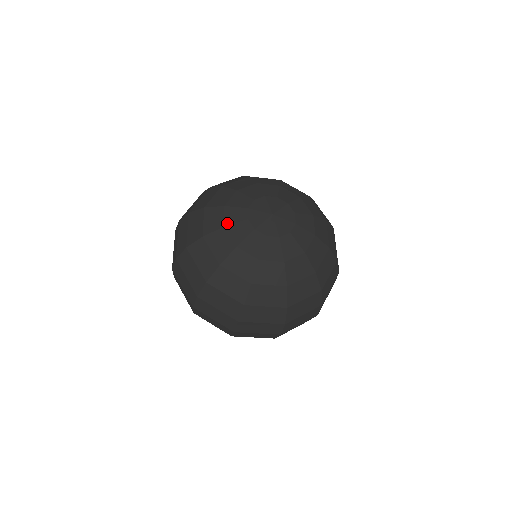
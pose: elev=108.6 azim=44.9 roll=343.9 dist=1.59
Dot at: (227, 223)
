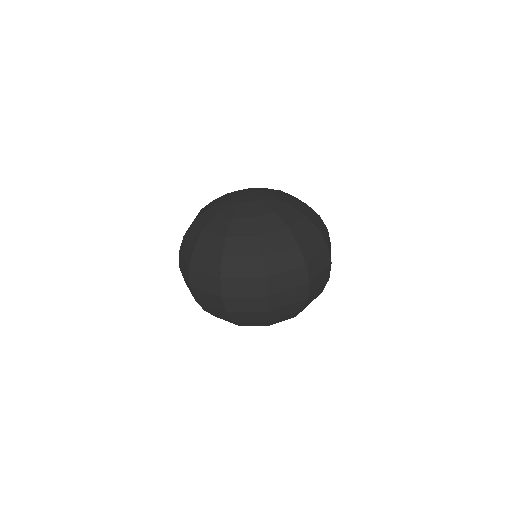
Dot at: (217, 212)
